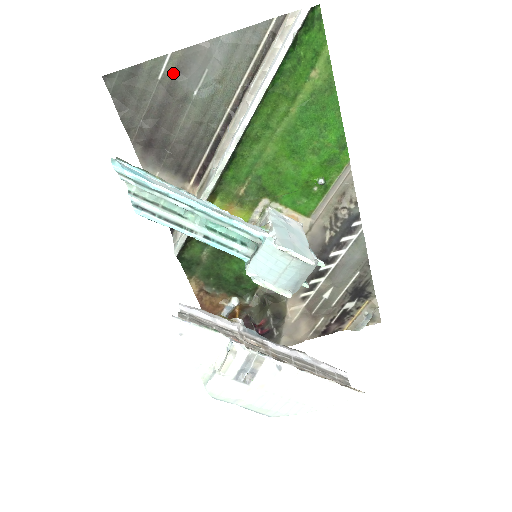
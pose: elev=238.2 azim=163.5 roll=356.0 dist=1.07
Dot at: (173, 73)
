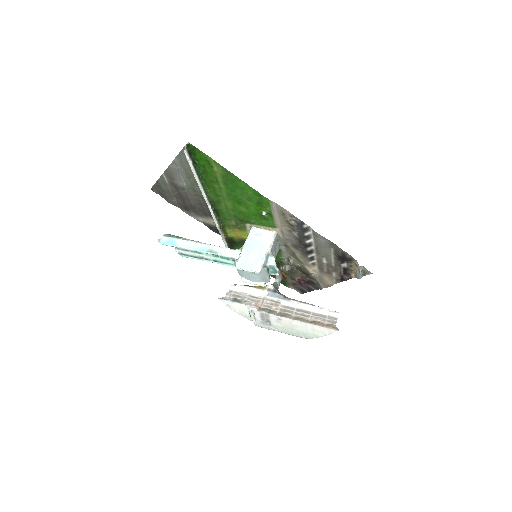
Dot at: (170, 180)
